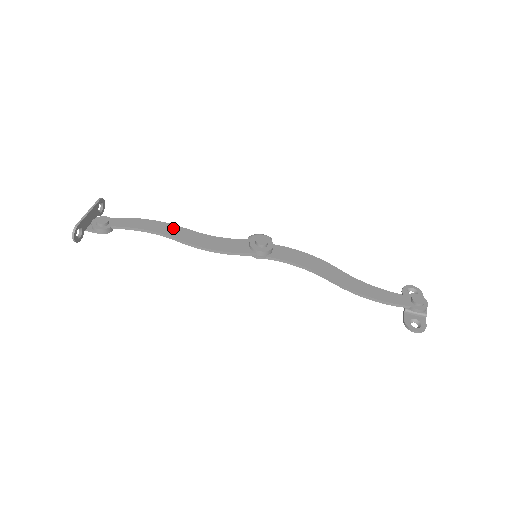
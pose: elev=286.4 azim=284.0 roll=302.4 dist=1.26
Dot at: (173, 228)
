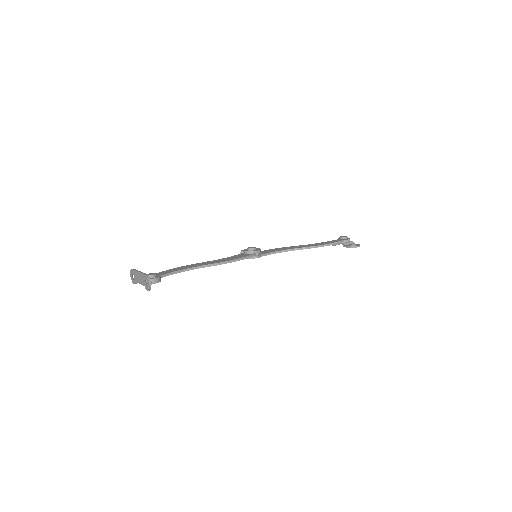
Dot at: (196, 264)
